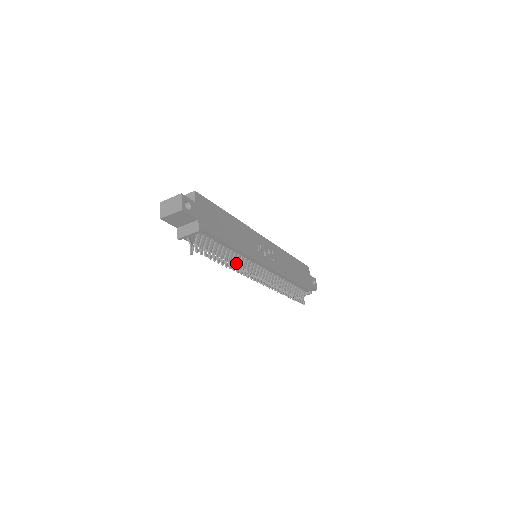
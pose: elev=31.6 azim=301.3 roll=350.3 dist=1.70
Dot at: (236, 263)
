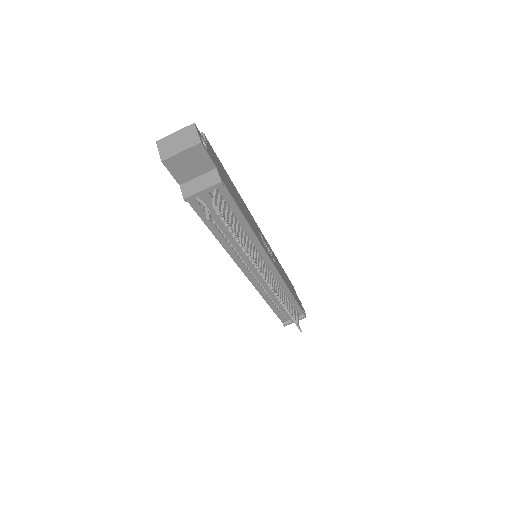
Dot at: (249, 252)
